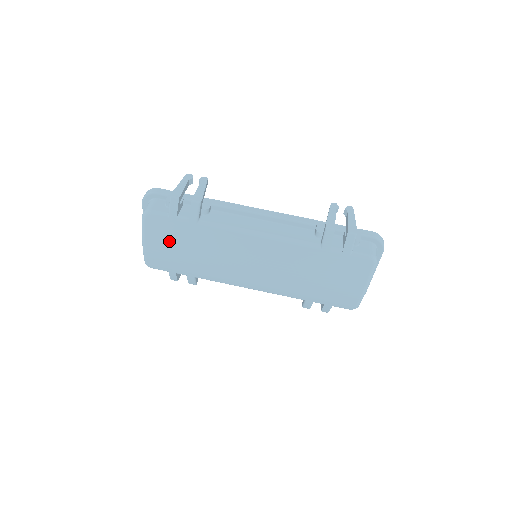
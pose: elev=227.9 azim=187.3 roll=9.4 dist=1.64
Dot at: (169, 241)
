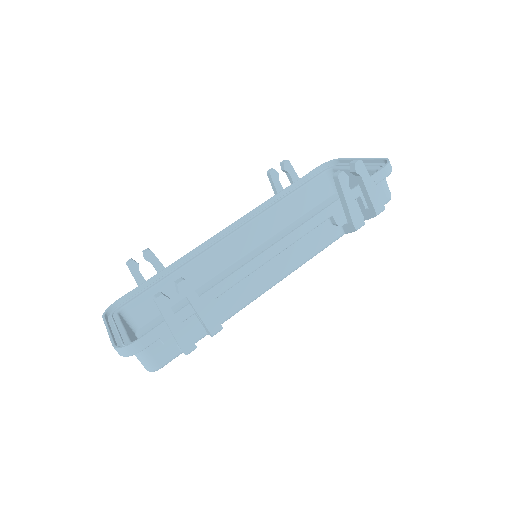
Dot at: occluded
